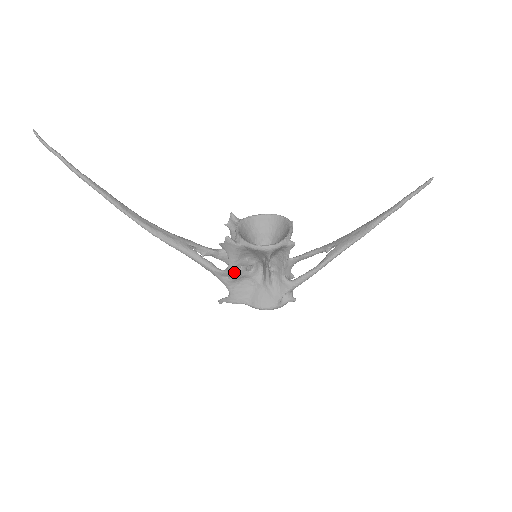
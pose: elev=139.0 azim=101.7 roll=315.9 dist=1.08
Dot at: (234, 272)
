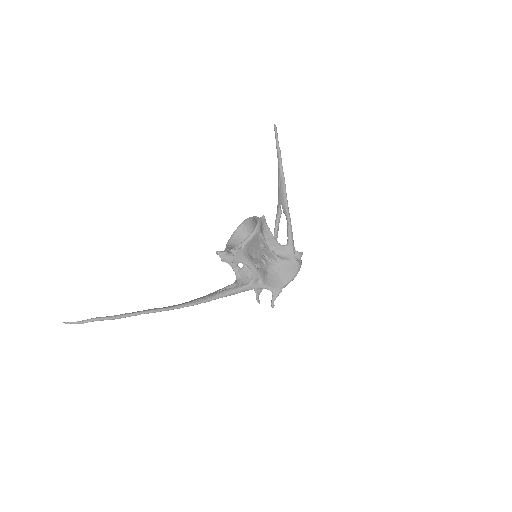
Dot at: (258, 271)
